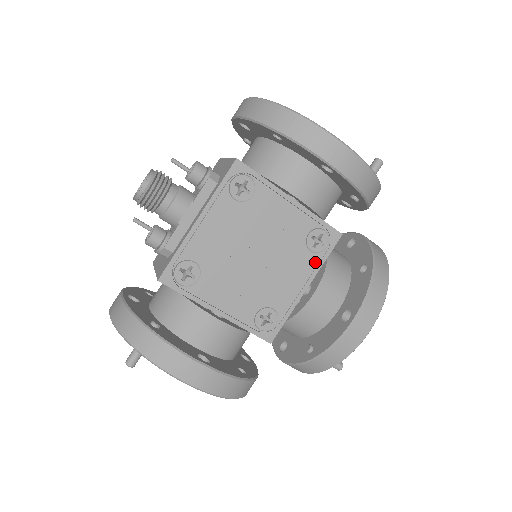
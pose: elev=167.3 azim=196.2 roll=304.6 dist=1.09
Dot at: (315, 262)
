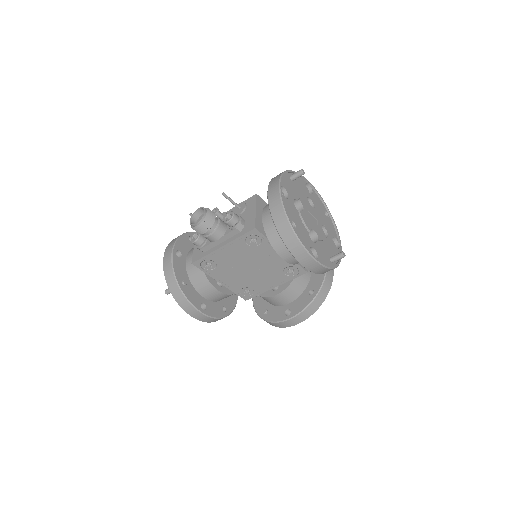
Dot at: (285, 279)
